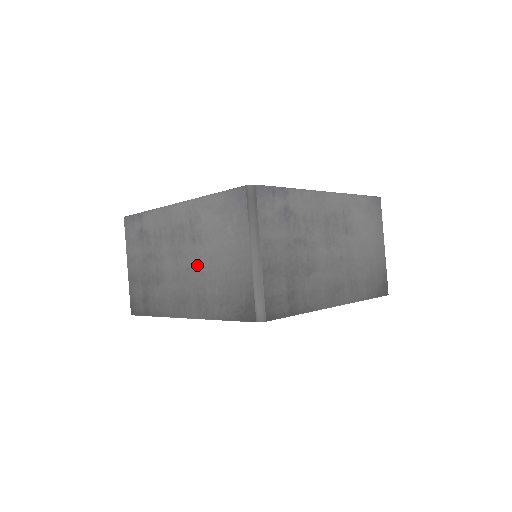
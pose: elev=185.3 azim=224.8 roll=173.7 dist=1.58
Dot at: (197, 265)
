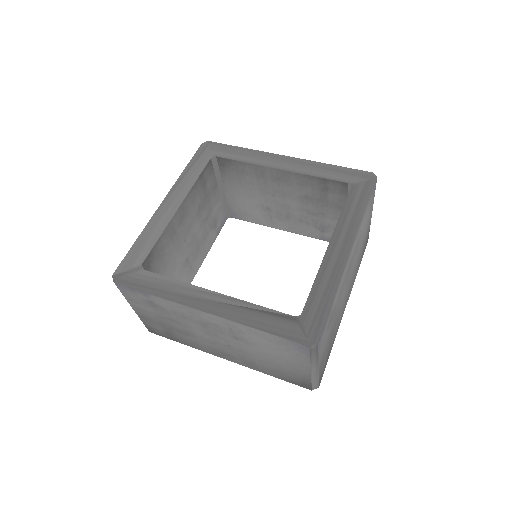
Dot at: (242, 349)
